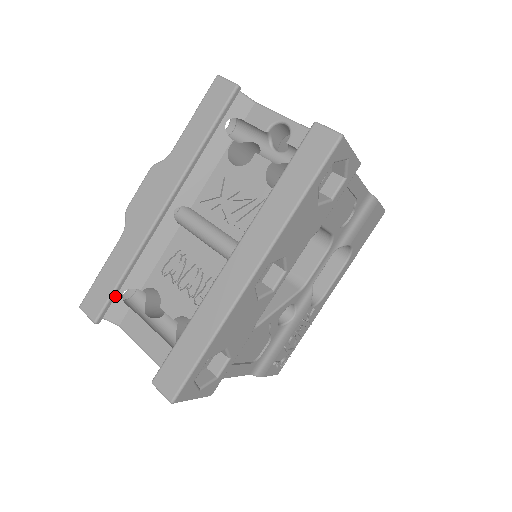
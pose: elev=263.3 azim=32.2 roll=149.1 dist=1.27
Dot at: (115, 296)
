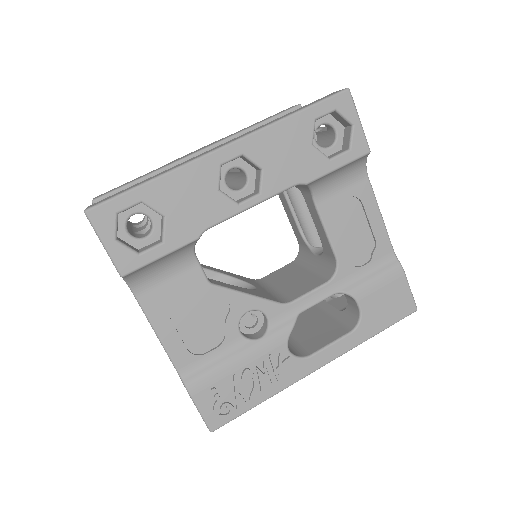
Dot at: occluded
